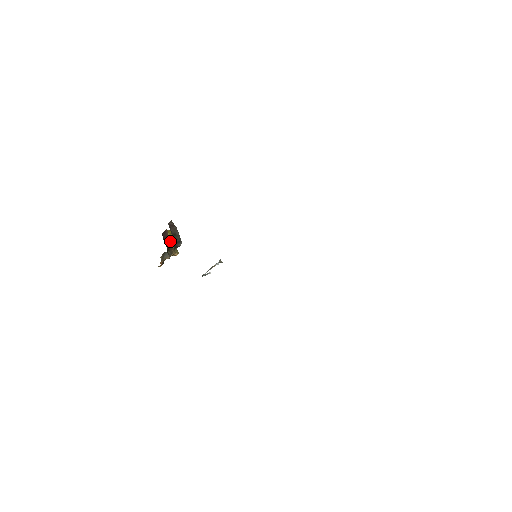
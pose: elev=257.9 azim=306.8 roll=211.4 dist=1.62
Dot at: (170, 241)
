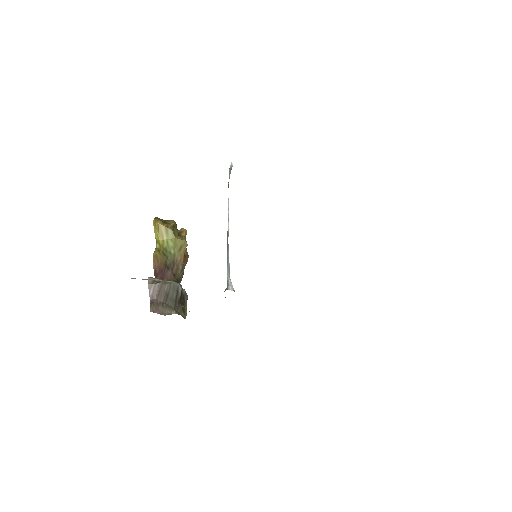
Dot at: (167, 247)
